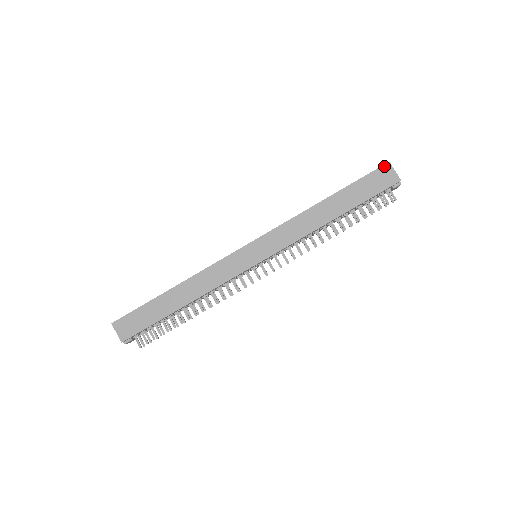
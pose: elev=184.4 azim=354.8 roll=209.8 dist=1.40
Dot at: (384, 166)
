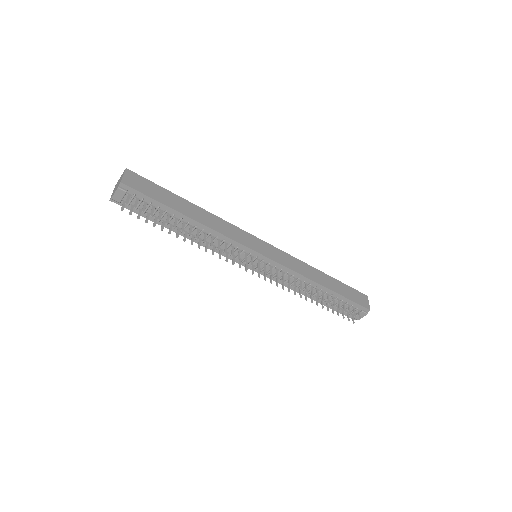
Dot at: (364, 295)
